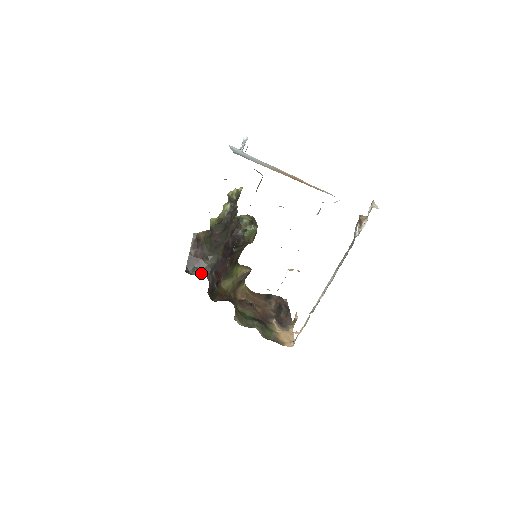
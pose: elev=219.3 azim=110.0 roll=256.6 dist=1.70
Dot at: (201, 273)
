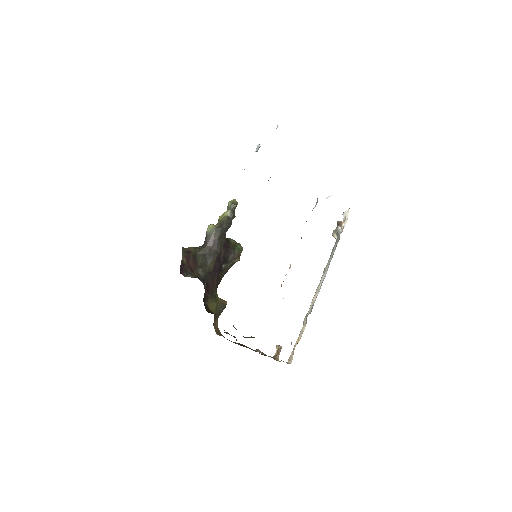
Dot at: occluded
